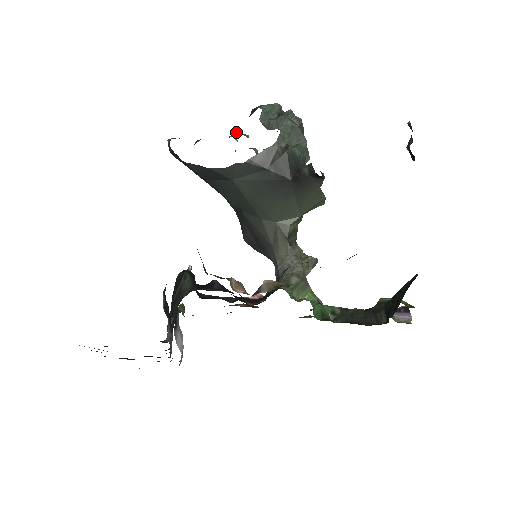
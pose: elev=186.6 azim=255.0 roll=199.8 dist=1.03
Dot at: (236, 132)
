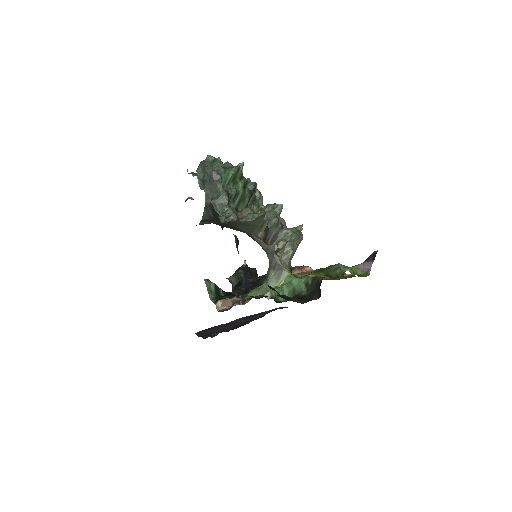
Dot at: occluded
